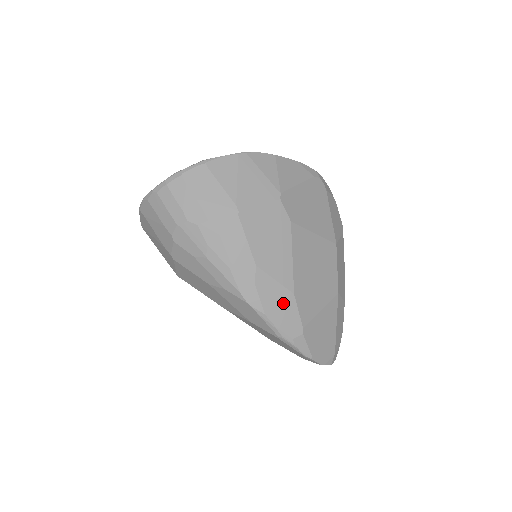
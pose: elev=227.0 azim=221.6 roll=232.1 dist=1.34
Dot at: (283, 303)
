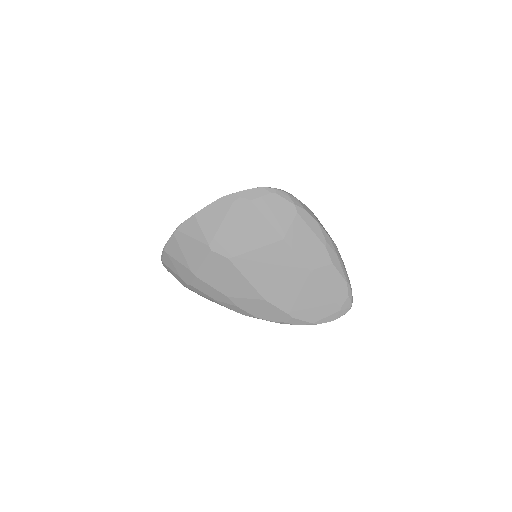
Dot at: (262, 307)
